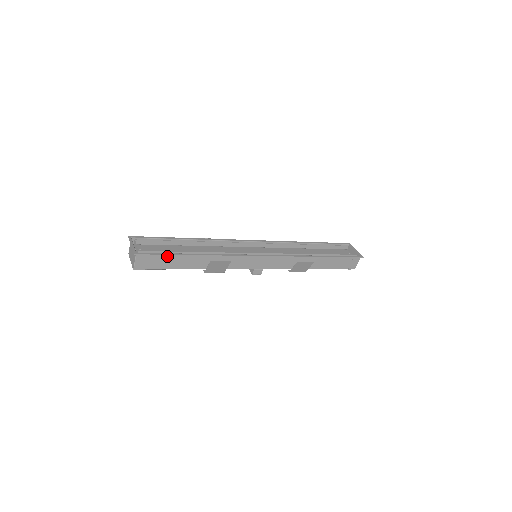
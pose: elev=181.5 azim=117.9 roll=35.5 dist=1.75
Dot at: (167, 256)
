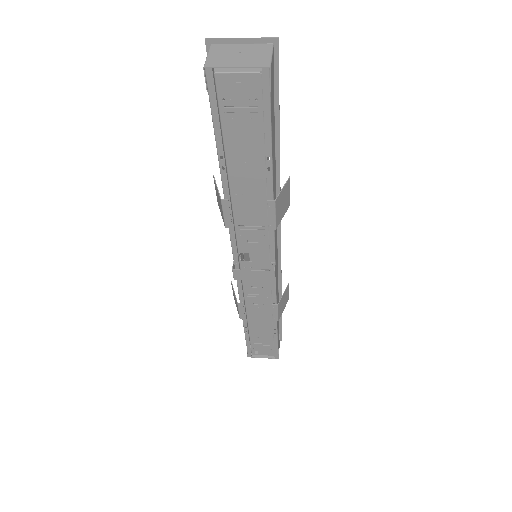
Dot at: (273, 109)
